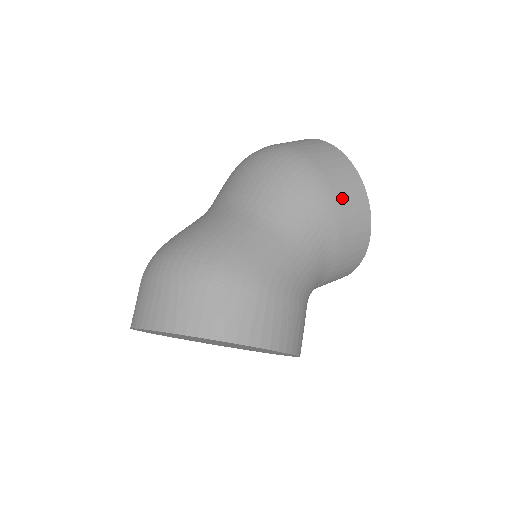
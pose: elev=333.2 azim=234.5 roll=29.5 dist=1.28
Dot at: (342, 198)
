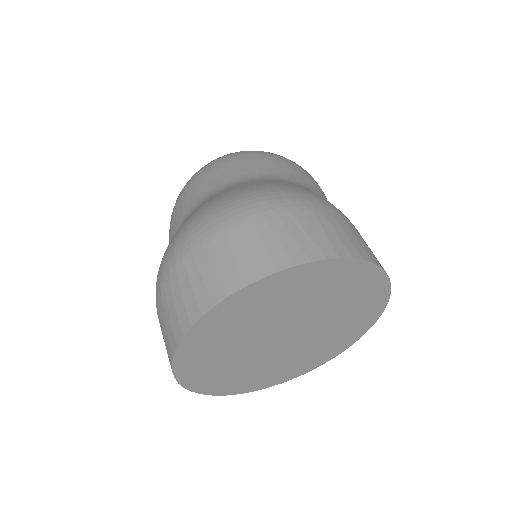
Dot at: occluded
